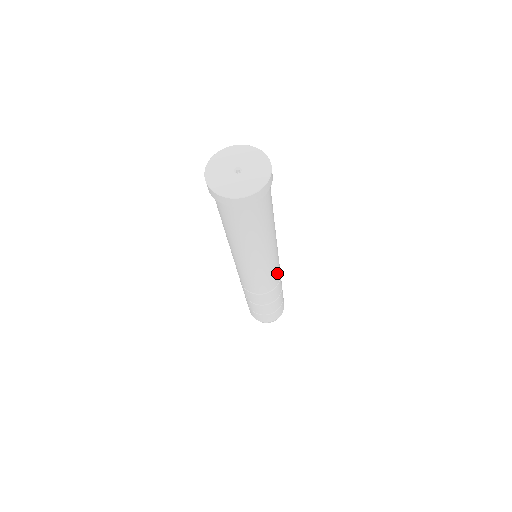
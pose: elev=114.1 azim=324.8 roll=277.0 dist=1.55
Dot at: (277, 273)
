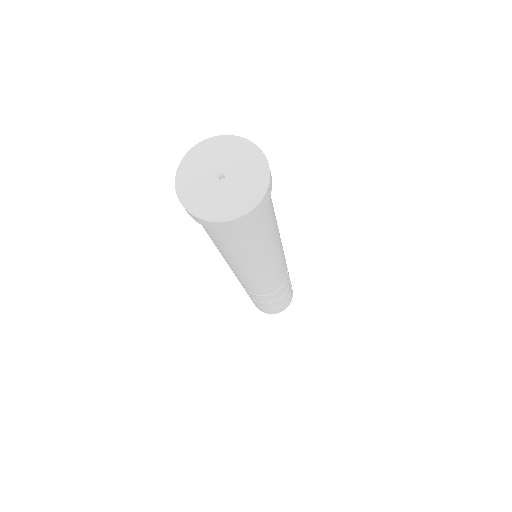
Dot at: (269, 287)
